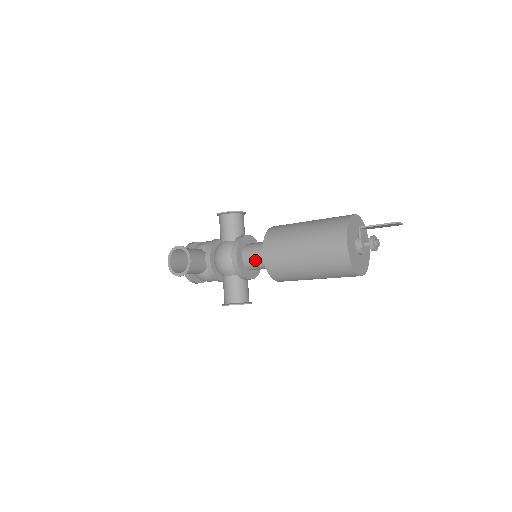
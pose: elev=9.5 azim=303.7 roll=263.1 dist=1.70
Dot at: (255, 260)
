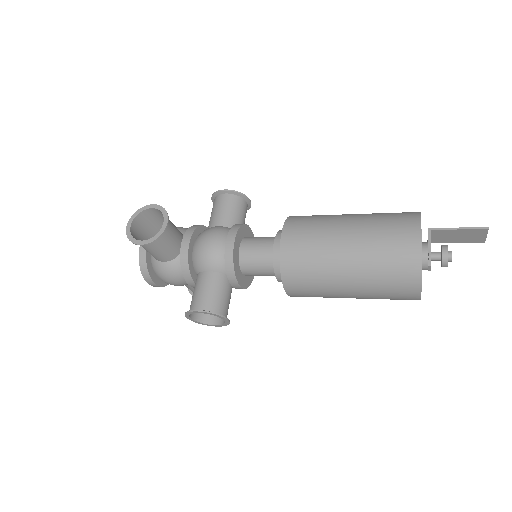
Dot at: (259, 254)
